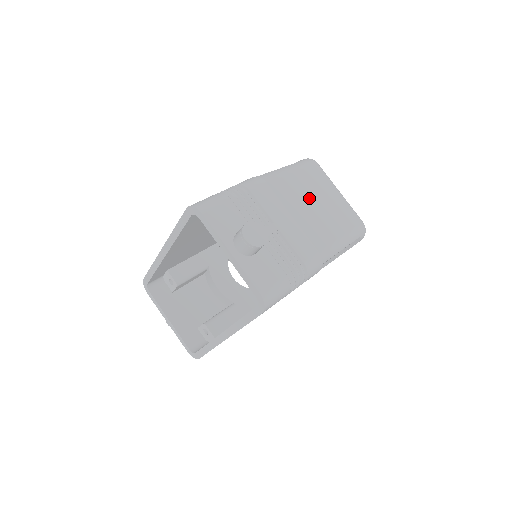
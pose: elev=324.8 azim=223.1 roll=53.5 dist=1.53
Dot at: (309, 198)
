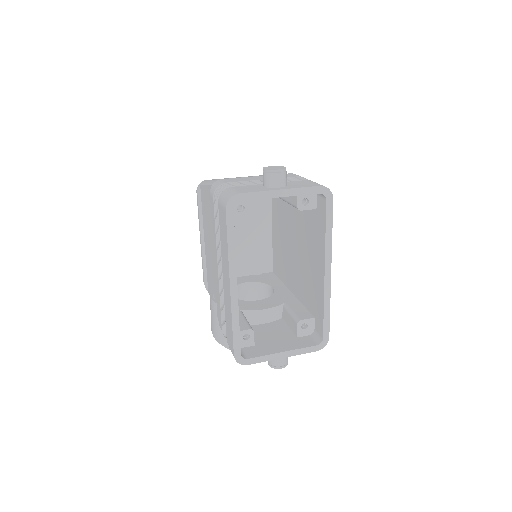
Dot at: occluded
